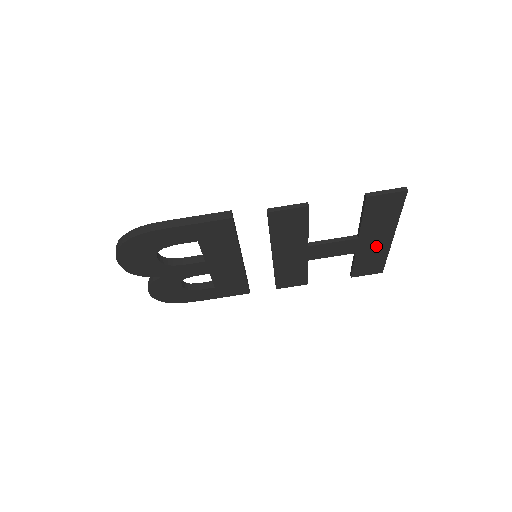
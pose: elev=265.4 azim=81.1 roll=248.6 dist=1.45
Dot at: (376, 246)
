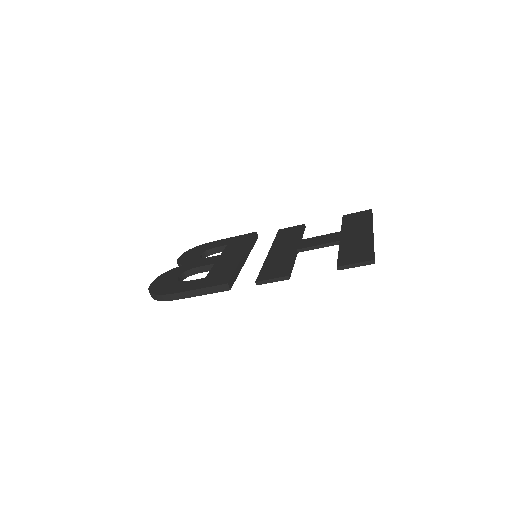
Dot at: occluded
